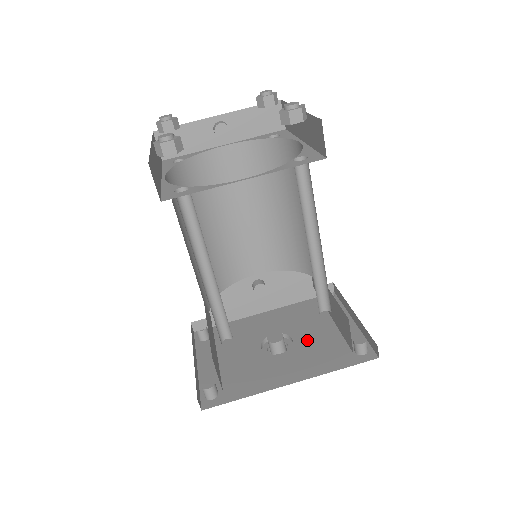
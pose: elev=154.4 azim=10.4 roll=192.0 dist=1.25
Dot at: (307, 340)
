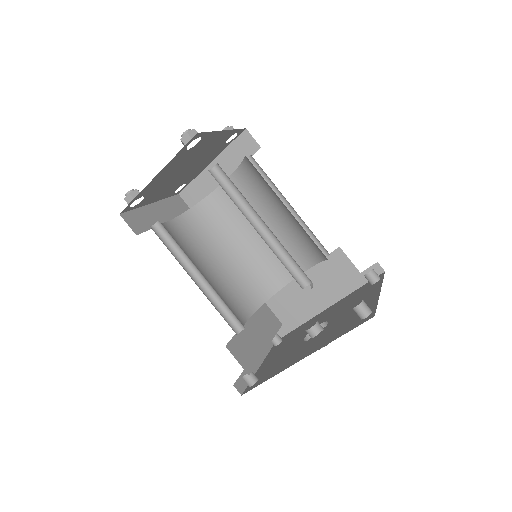
Dot at: (336, 321)
